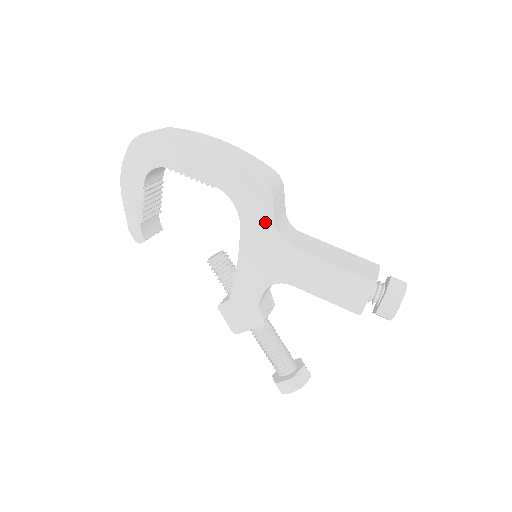
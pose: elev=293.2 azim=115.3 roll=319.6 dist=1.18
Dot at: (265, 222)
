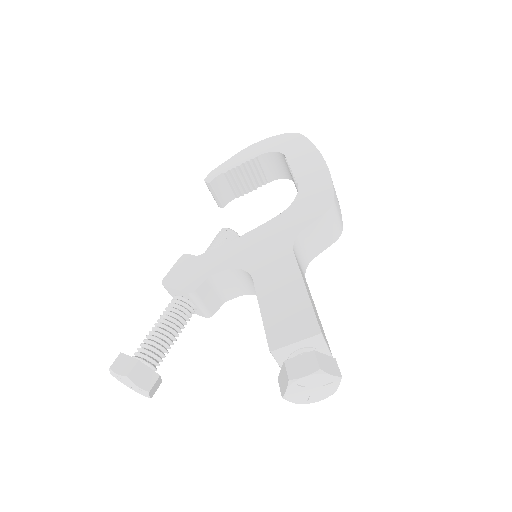
Dot at: (298, 224)
